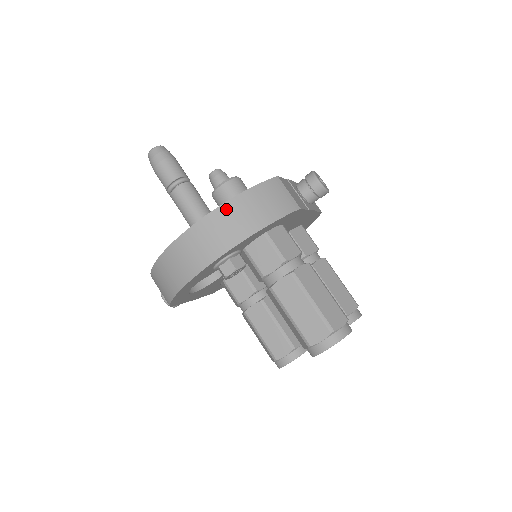
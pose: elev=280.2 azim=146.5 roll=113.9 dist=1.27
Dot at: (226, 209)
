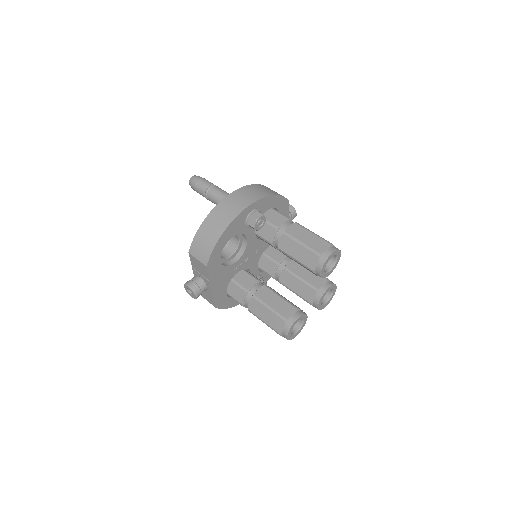
Dot at: (251, 187)
